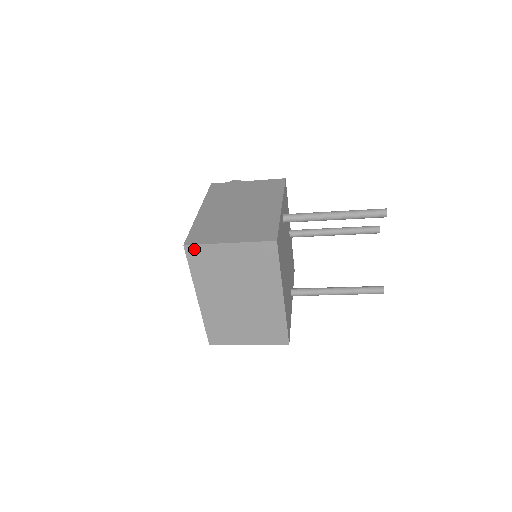
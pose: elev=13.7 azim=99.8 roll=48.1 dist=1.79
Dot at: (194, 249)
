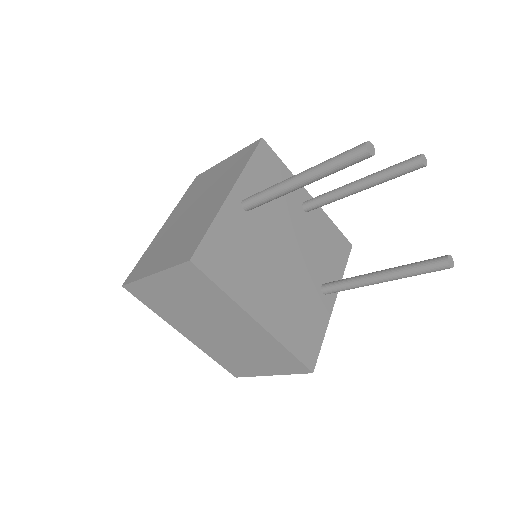
Dot at: (133, 288)
